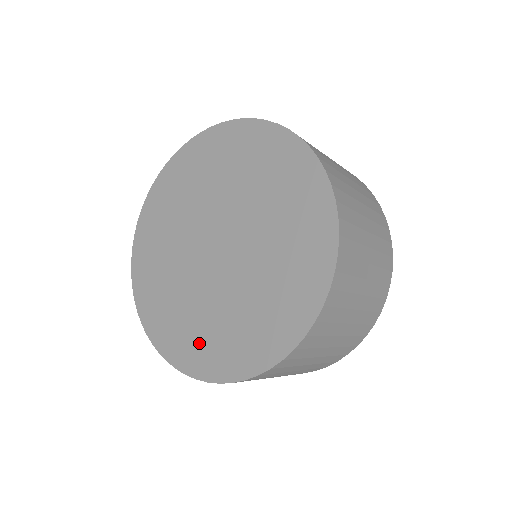
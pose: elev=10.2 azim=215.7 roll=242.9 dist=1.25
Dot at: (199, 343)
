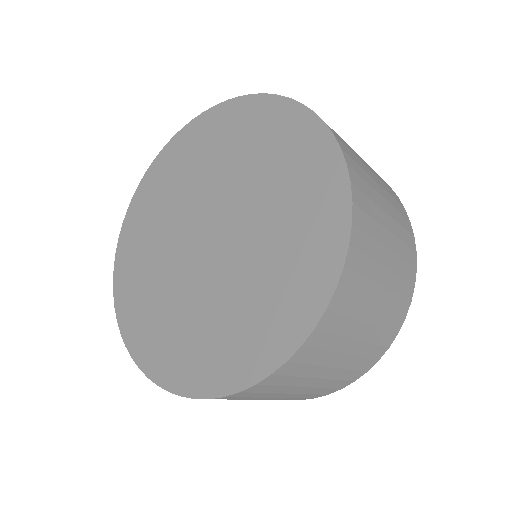
Dot at: (269, 315)
